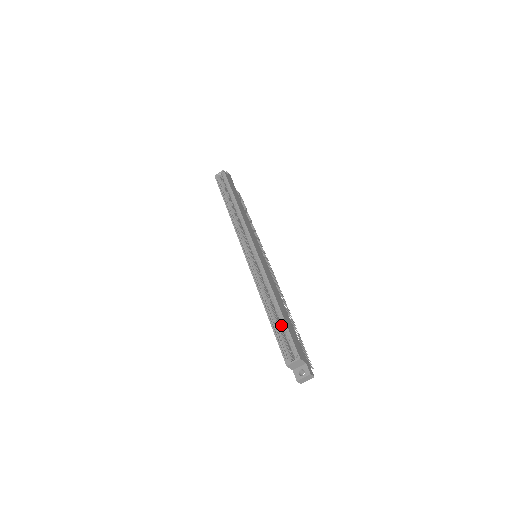
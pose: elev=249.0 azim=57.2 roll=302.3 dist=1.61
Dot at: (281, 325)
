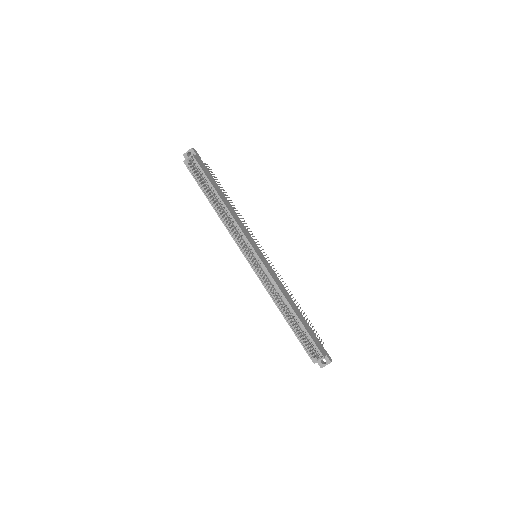
Dot at: (301, 330)
